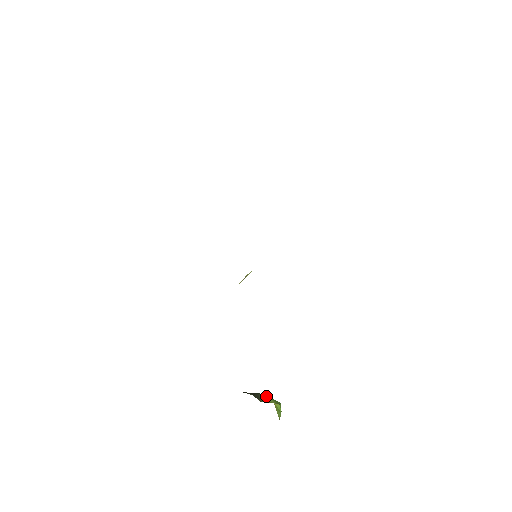
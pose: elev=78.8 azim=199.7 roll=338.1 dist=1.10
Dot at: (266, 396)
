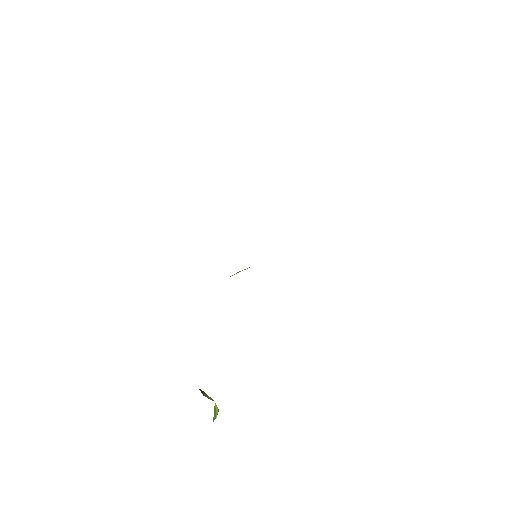
Dot at: occluded
